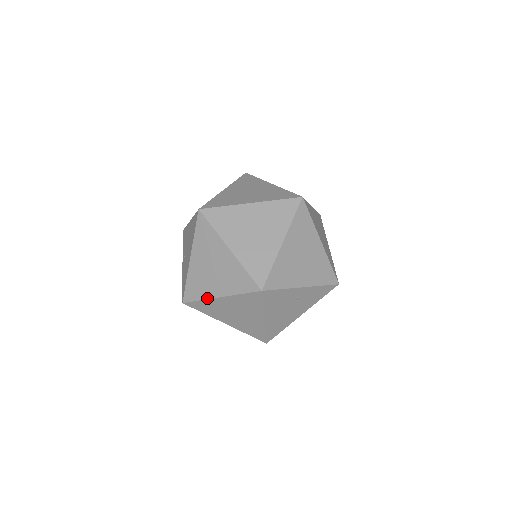
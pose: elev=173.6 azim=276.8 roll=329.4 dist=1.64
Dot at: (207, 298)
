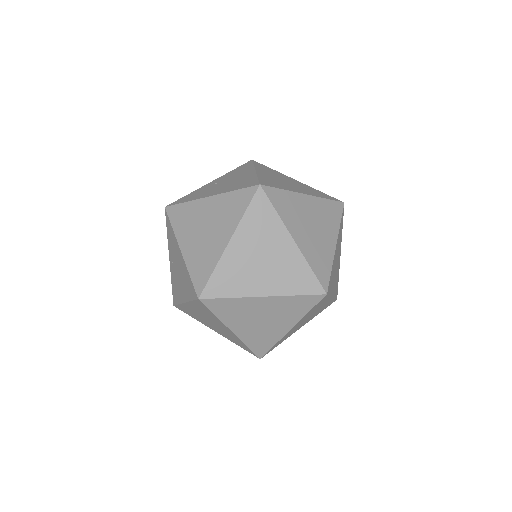
Dot at: (202, 323)
